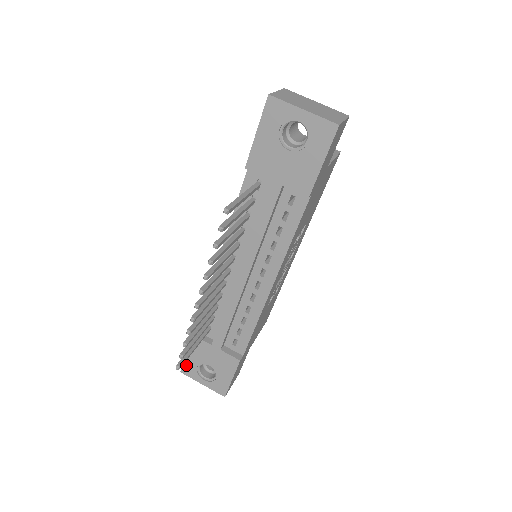
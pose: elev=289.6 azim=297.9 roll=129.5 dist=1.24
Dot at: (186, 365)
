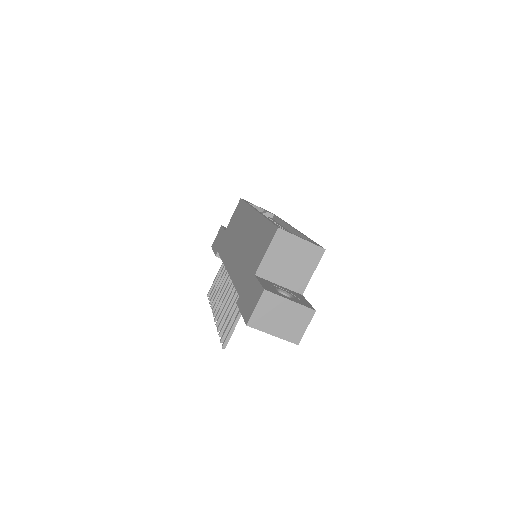
Dot at: occluded
